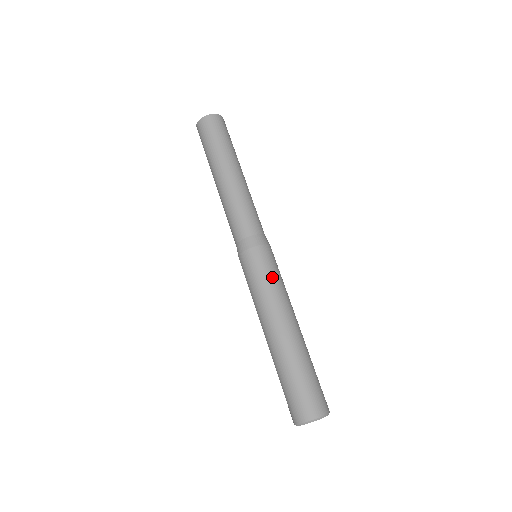
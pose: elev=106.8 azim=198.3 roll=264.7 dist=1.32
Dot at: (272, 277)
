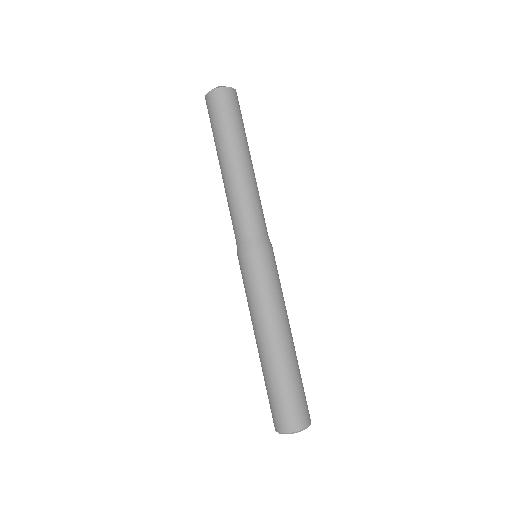
Dot at: occluded
